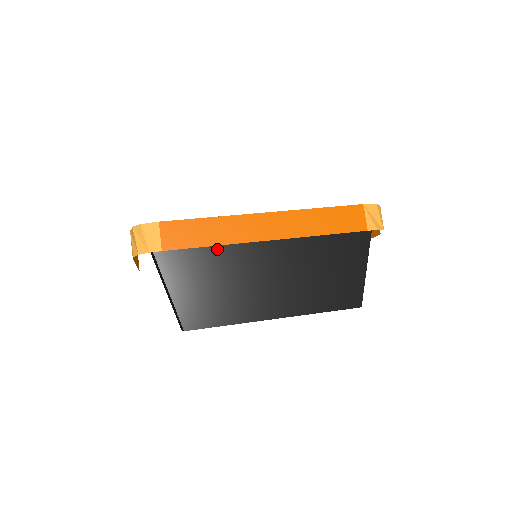
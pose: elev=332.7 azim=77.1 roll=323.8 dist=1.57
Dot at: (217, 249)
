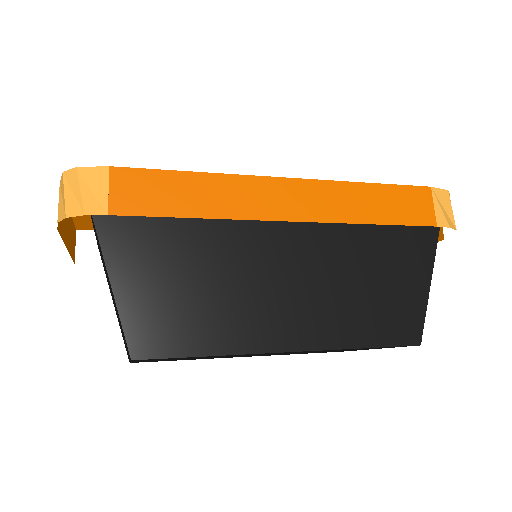
Dot at: (203, 226)
